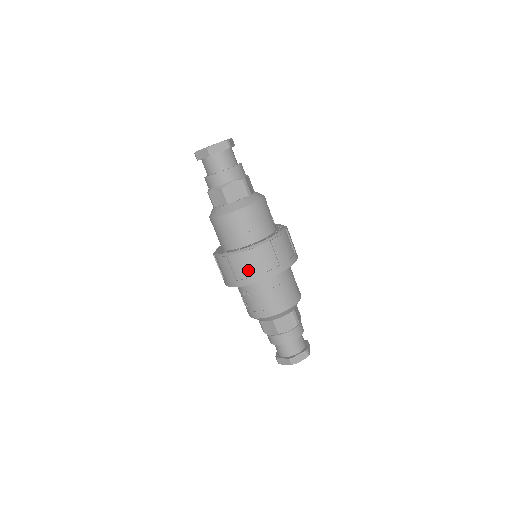
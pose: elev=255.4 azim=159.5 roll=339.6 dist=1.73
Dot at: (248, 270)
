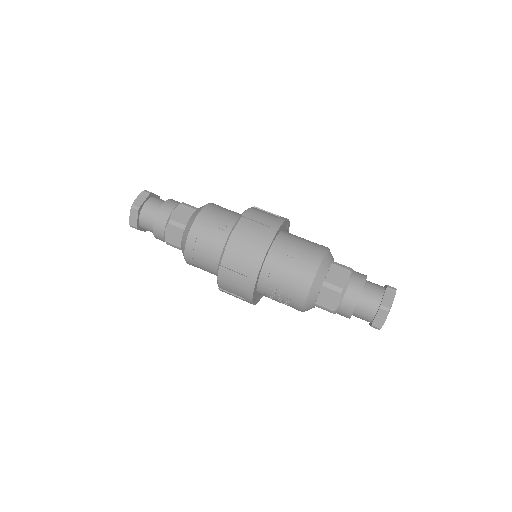
Dot at: (246, 255)
